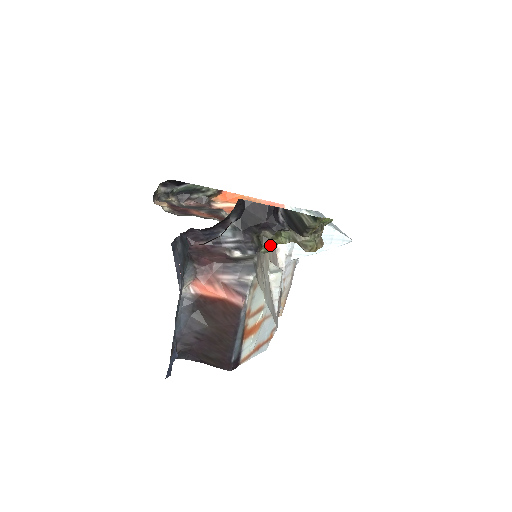
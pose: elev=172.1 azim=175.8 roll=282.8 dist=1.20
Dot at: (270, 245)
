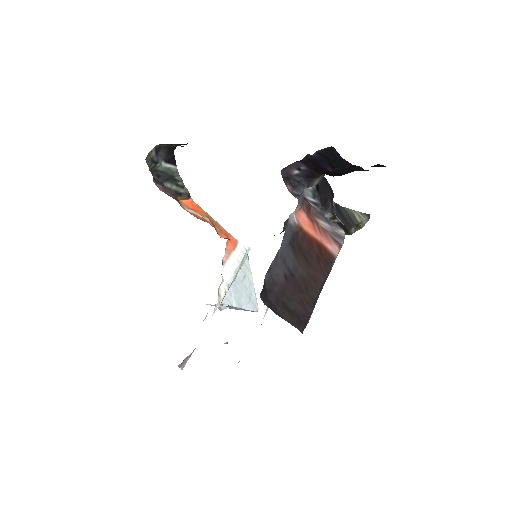
Dot at: occluded
